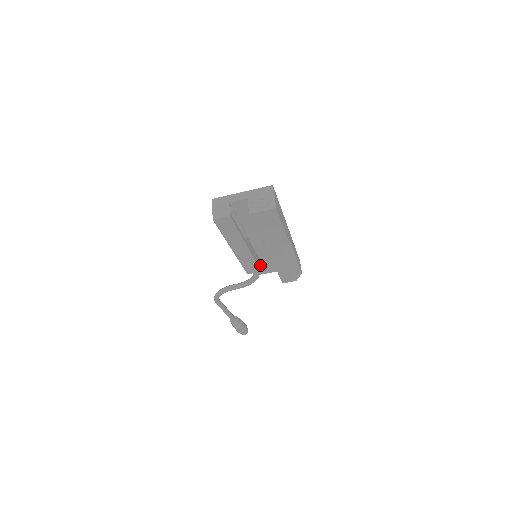
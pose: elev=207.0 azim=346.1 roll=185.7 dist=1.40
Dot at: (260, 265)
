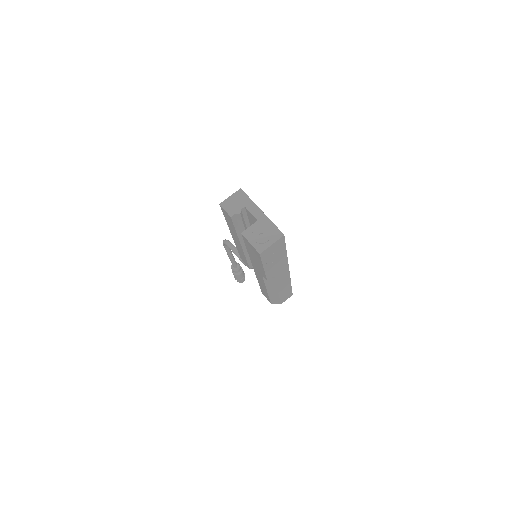
Dot at: occluded
